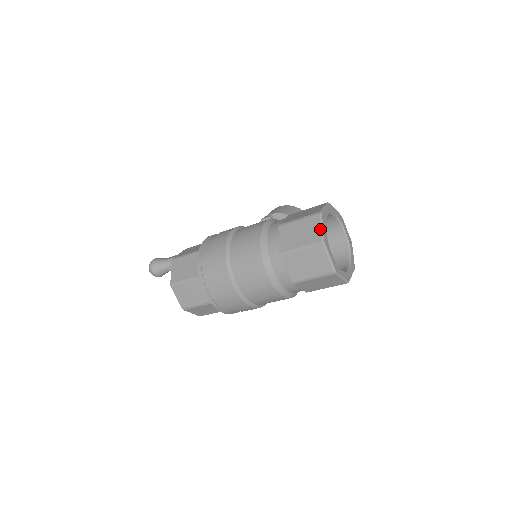
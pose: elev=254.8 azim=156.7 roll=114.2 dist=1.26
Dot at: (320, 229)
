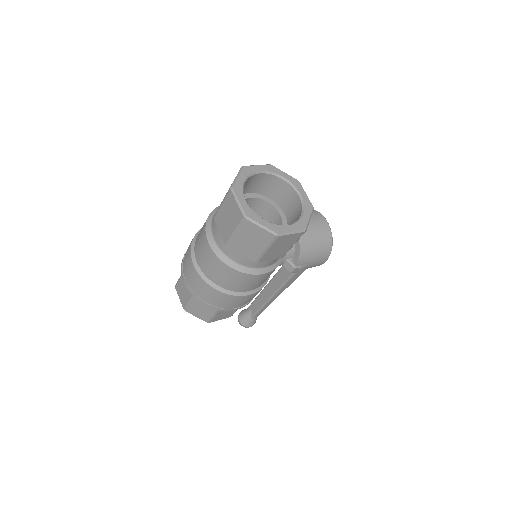
Dot at: occluded
